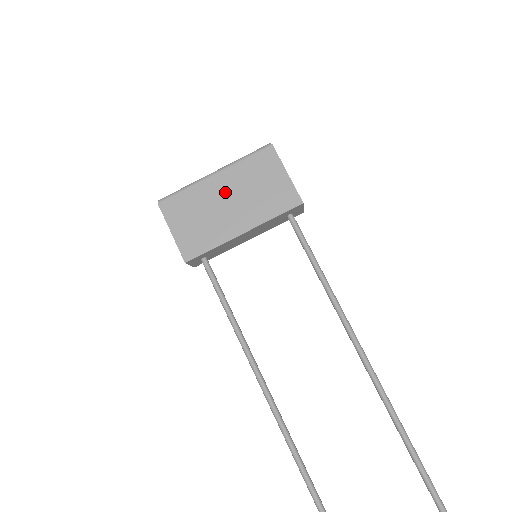
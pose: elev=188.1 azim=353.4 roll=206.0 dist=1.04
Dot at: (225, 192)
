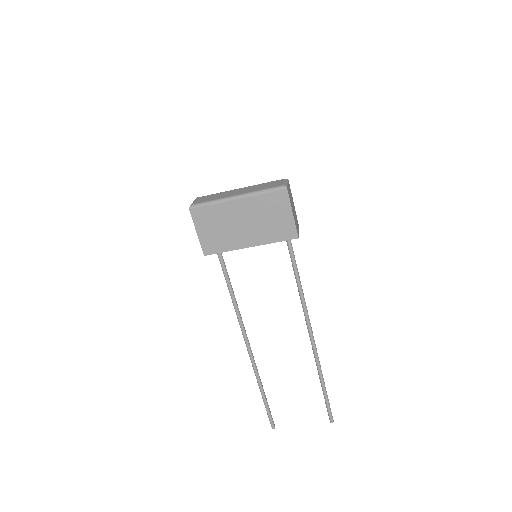
Dot at: (242, 215)
